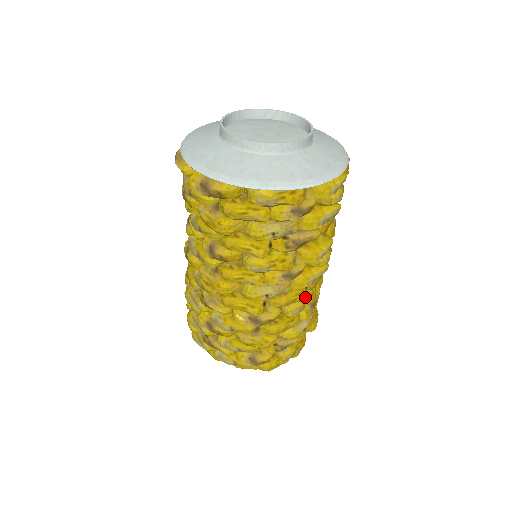
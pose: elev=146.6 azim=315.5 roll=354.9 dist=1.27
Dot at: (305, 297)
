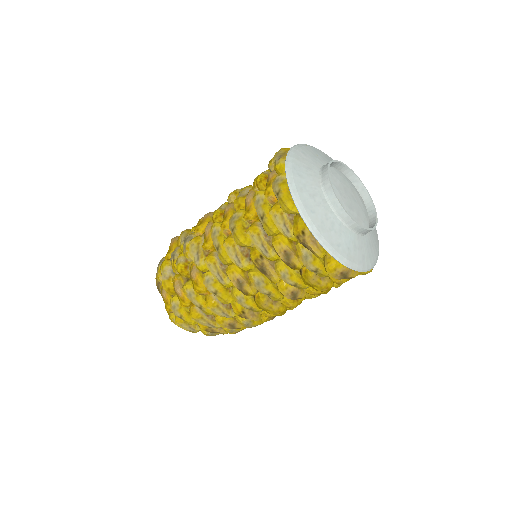
Dot at: occluded
